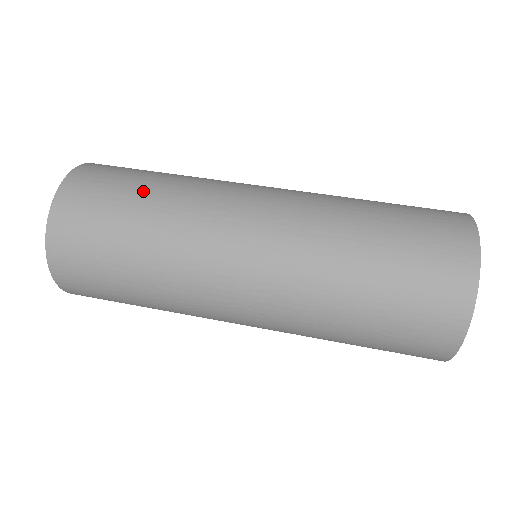
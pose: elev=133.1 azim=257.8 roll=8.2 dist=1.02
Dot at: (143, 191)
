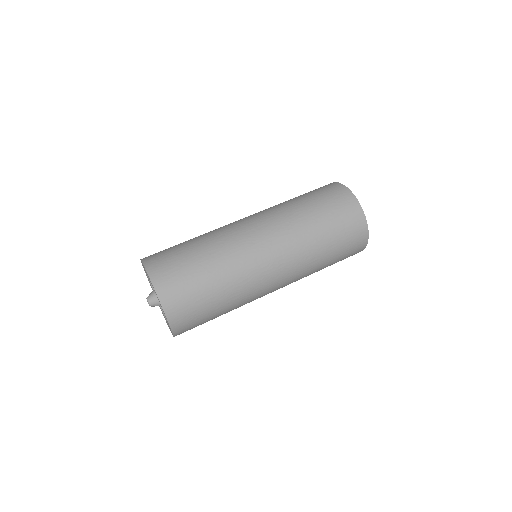
Dot at: (188, 243)
